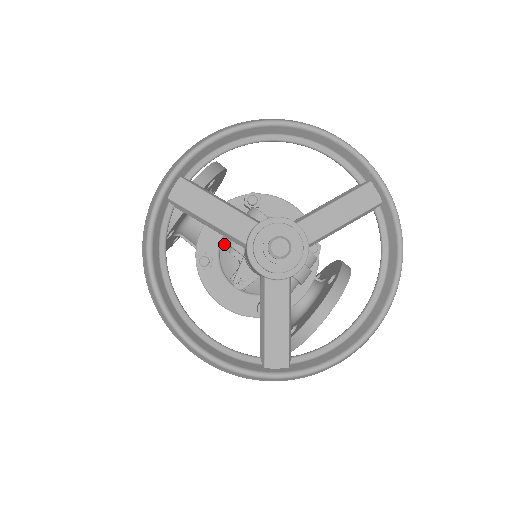
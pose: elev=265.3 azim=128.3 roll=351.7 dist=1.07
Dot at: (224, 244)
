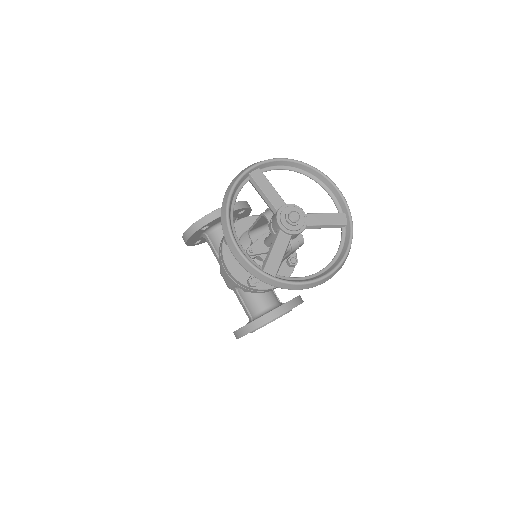
Dot at: (257, 219)
